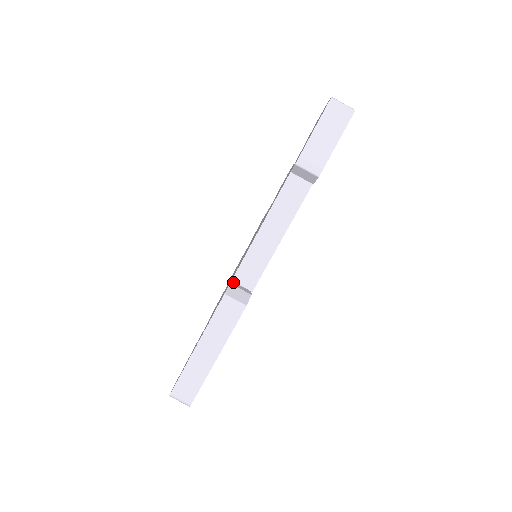
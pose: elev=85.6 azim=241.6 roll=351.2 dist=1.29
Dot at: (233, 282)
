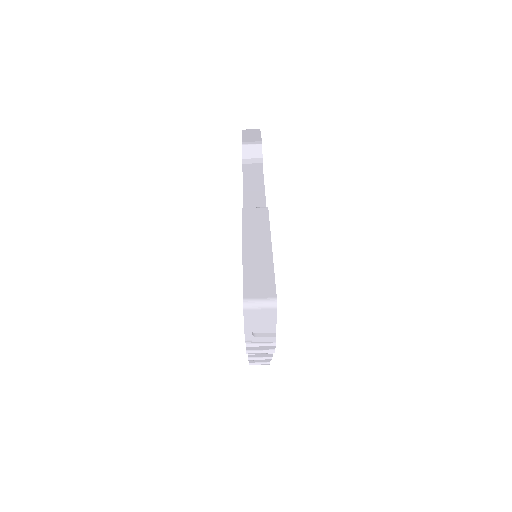
Dot at: occluded
